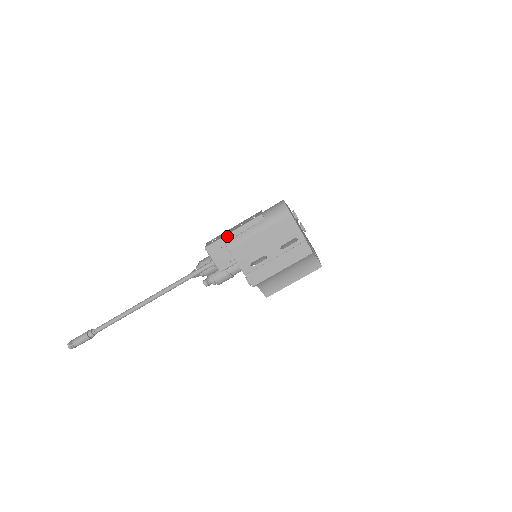
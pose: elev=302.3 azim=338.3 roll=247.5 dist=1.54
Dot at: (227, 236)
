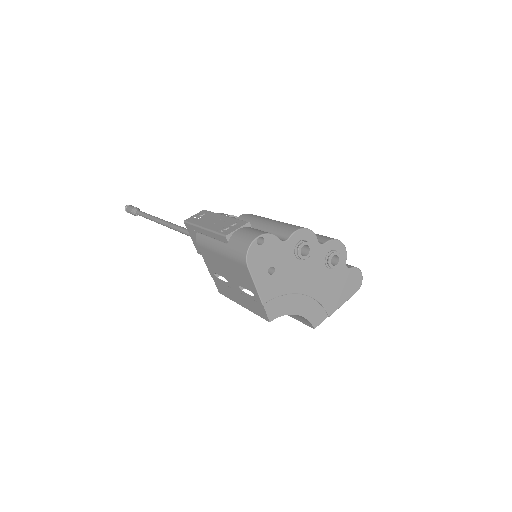
Dot at: (199, 228)
